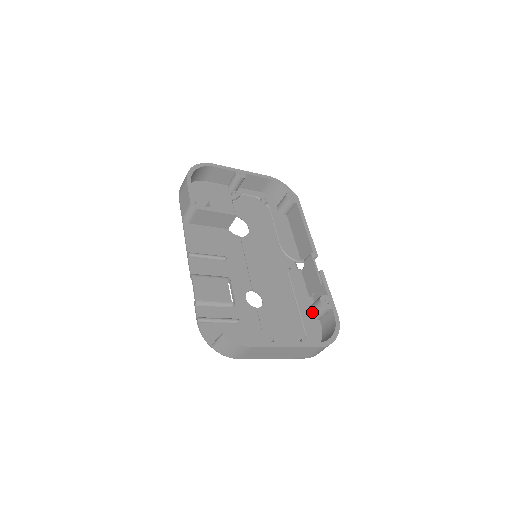
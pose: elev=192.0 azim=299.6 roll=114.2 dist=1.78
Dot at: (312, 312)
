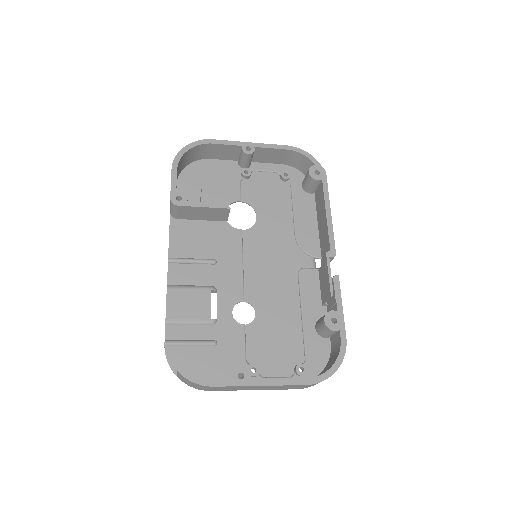
Dot at: (318, 329)
